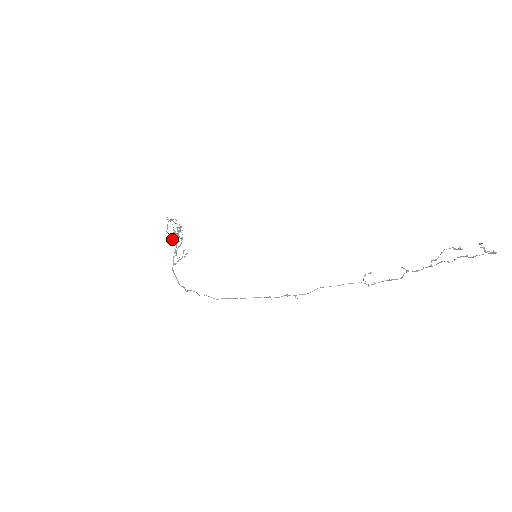
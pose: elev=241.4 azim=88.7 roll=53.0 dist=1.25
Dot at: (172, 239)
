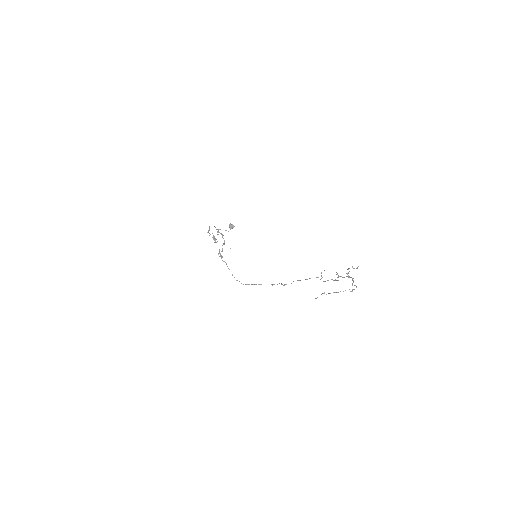
Dot at: occluded
